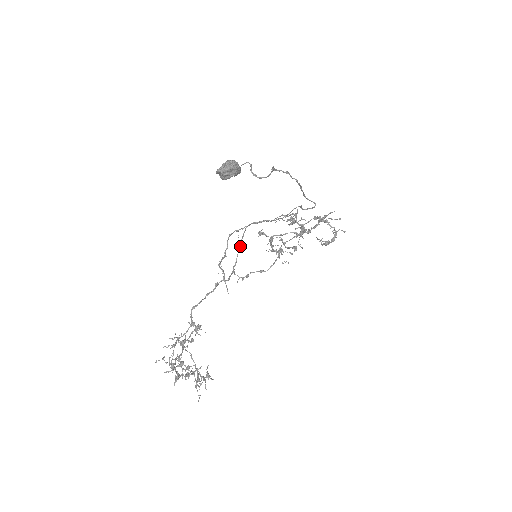
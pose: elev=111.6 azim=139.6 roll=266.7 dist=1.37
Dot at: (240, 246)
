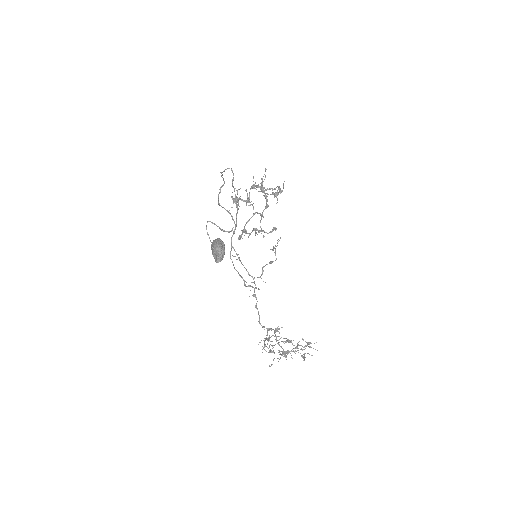
Dot at: (239, 260)
